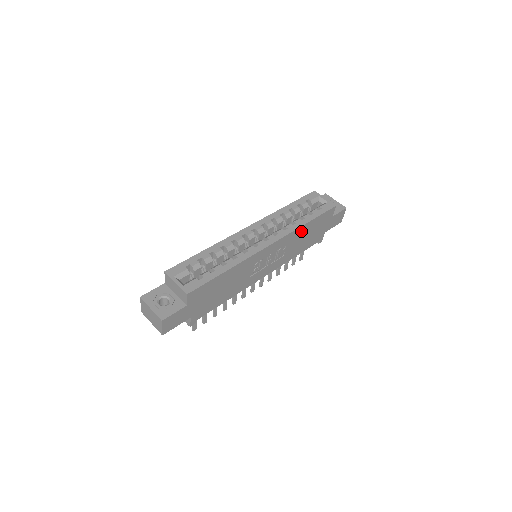
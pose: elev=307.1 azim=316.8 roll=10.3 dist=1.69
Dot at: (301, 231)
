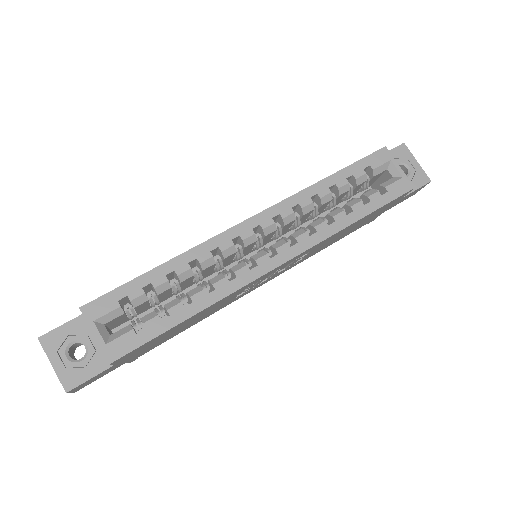
Dot at: occluded
